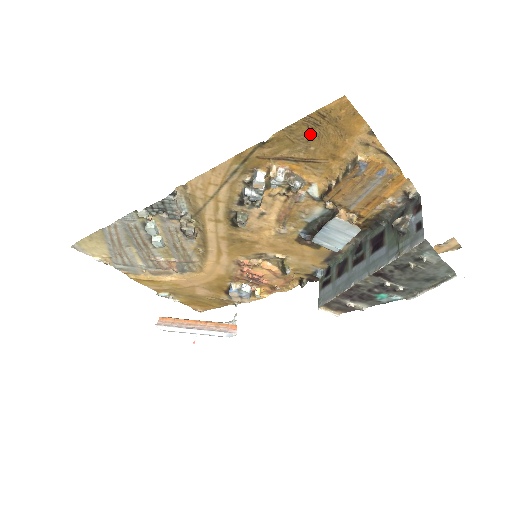
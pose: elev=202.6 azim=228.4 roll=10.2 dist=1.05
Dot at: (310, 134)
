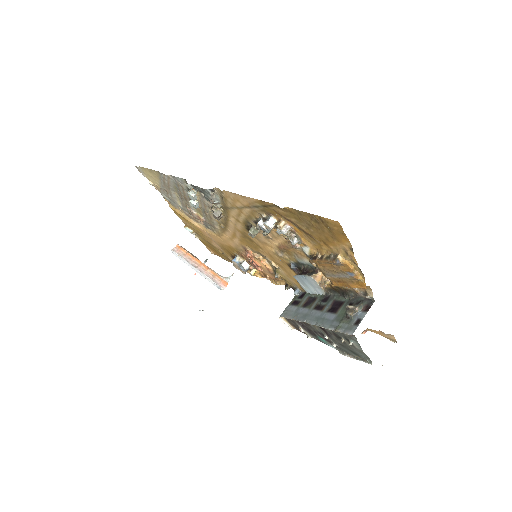
Dot at: (312, 223)
